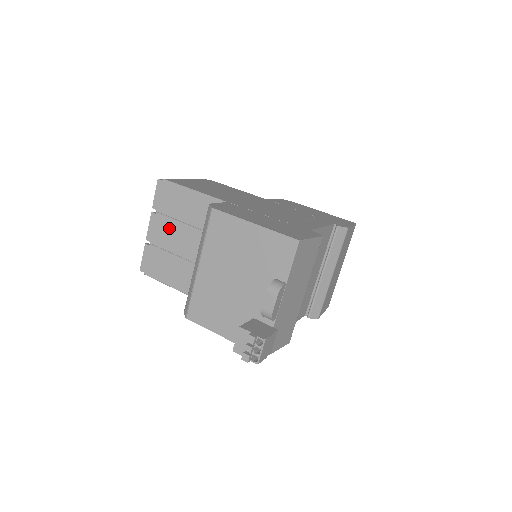
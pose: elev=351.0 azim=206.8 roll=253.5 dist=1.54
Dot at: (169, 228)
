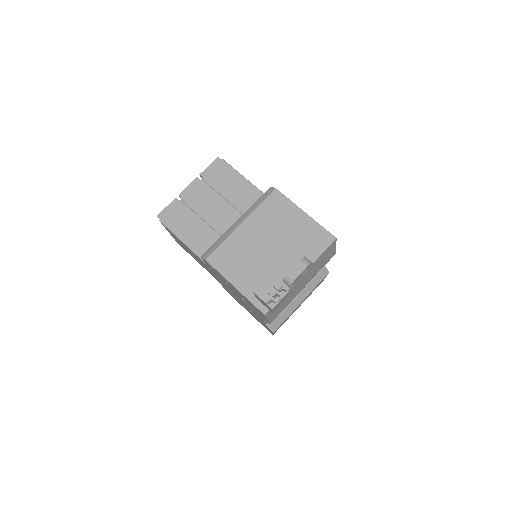
Dot at: (207, 195)
